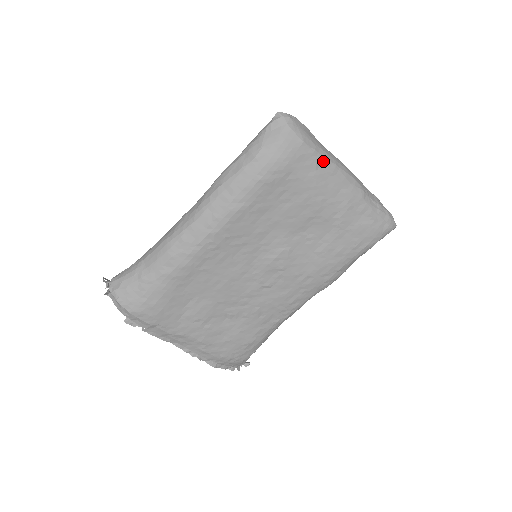
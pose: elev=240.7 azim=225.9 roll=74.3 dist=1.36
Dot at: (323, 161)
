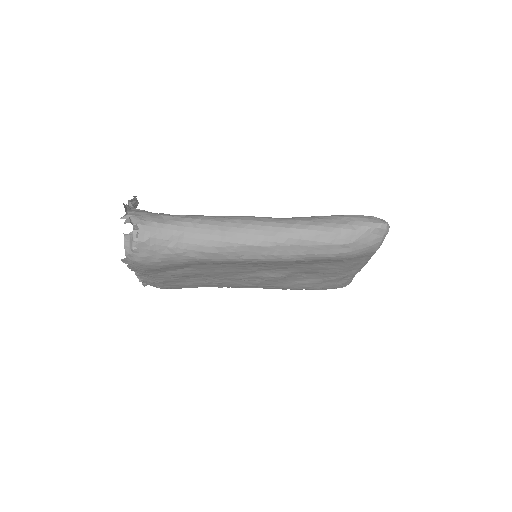
Dot at: (368, 259)
